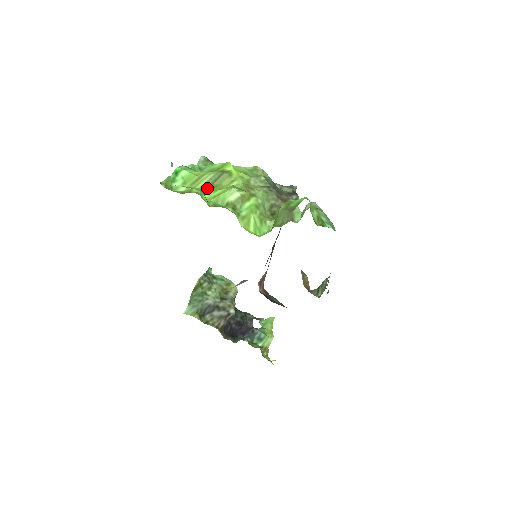
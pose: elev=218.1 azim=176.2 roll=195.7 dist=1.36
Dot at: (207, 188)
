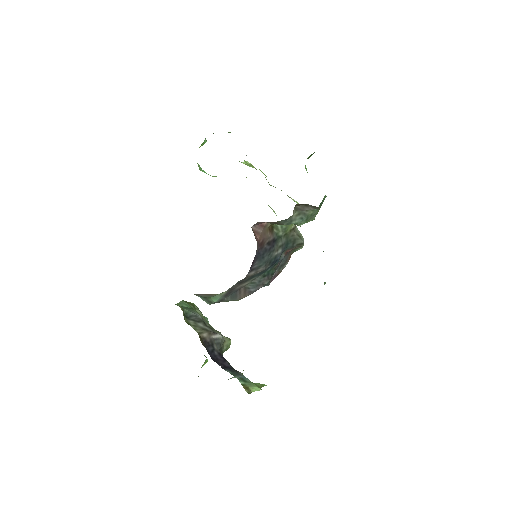
Dot at: occluded
